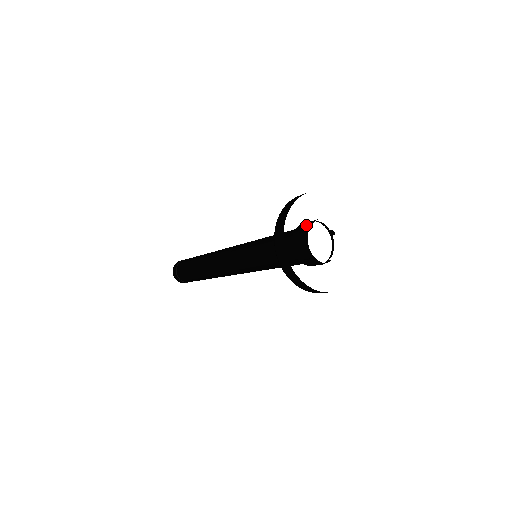
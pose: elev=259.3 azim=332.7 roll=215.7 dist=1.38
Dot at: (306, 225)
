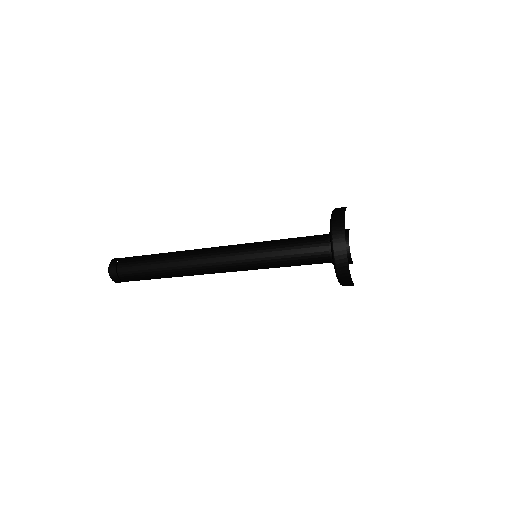
Dot at: occluded
